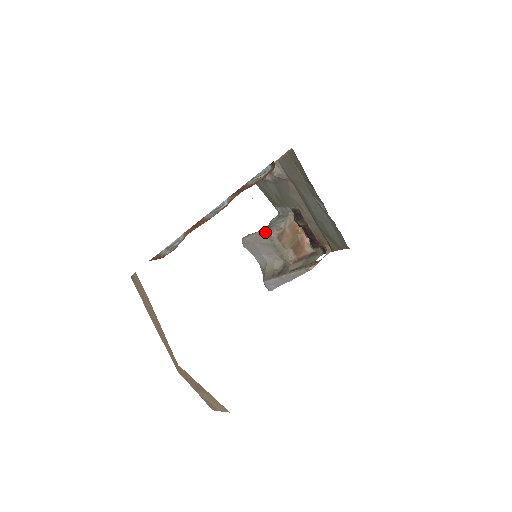
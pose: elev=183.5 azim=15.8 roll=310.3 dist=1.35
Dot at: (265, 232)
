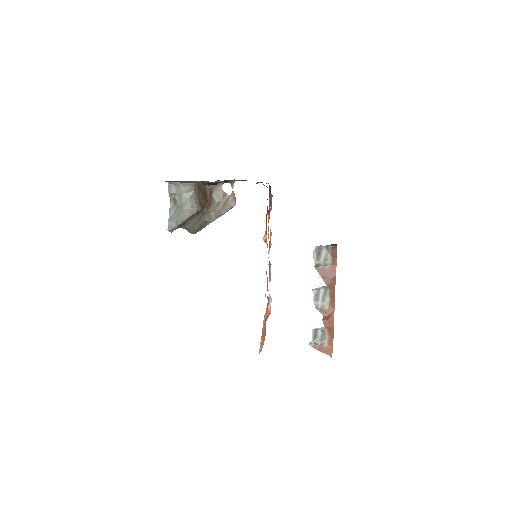
Dot at: occluded
